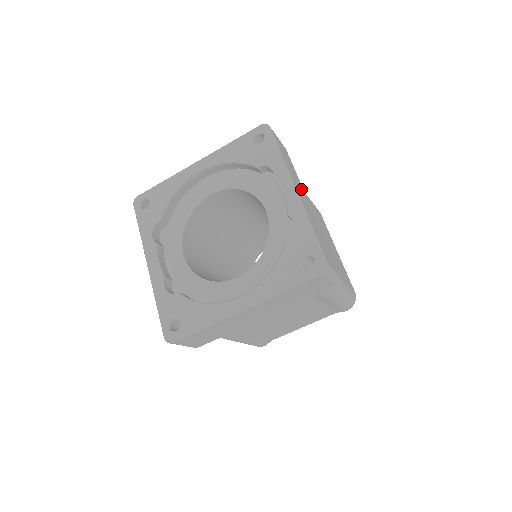
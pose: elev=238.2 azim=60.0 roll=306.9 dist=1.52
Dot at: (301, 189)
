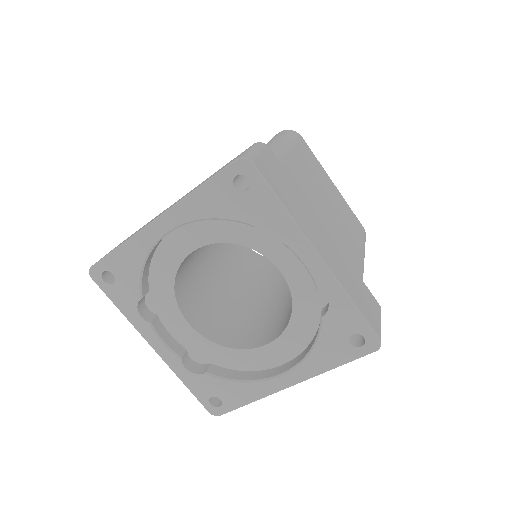
Dot at: (312, 219)
